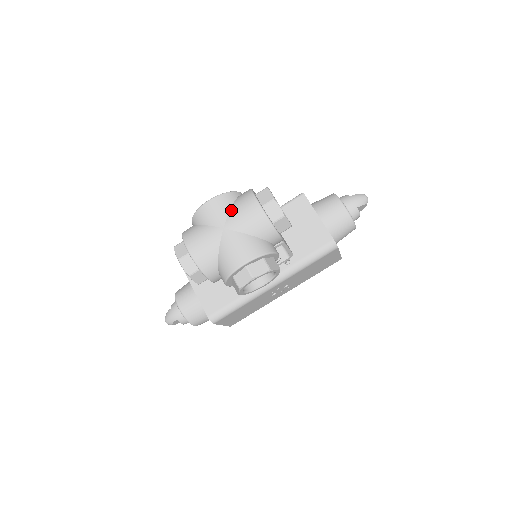
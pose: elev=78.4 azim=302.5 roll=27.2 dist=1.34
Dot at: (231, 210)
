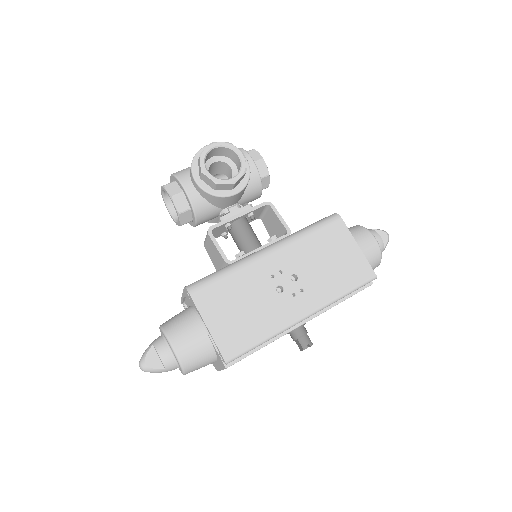
Dot at: occluded
